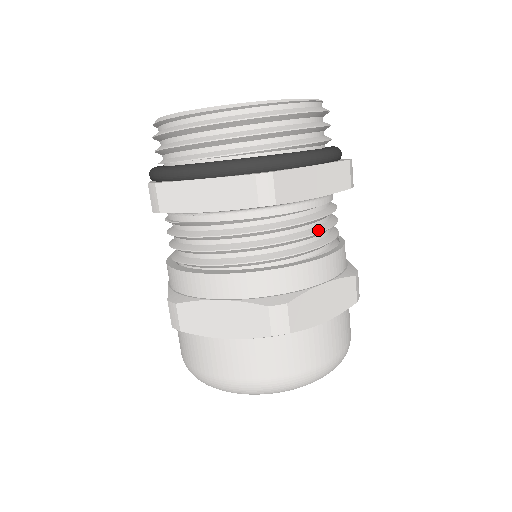
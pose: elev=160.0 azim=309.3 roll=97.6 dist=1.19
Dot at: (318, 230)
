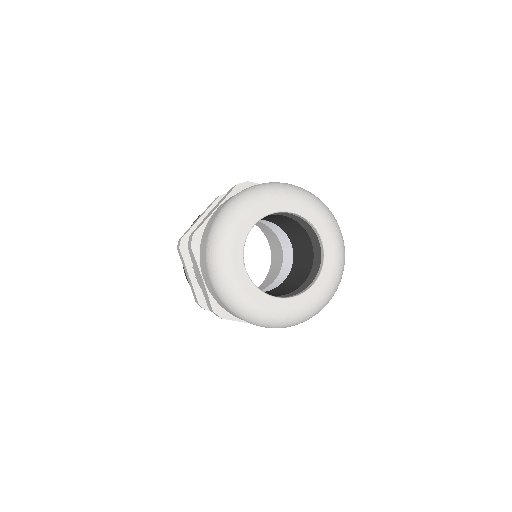
Dot at: occluded
